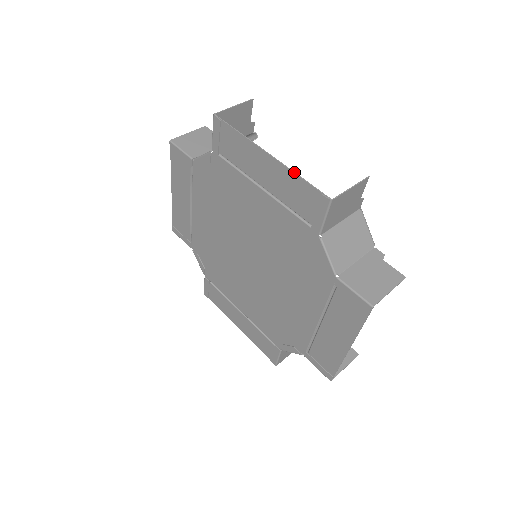
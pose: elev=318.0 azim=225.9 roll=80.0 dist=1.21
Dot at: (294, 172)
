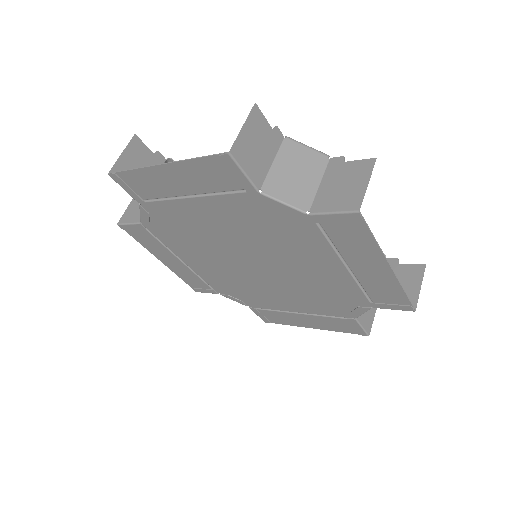
Dot at: (402, 287)
